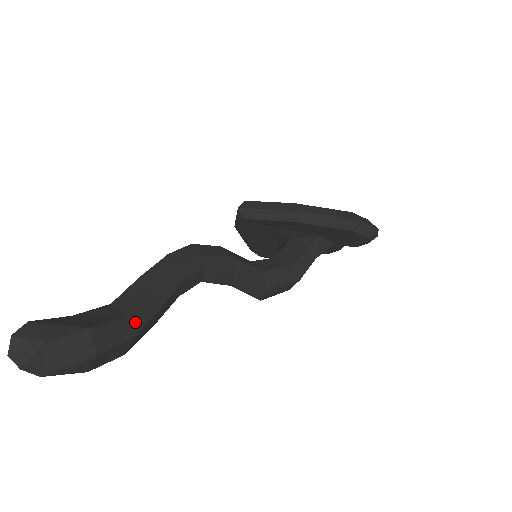
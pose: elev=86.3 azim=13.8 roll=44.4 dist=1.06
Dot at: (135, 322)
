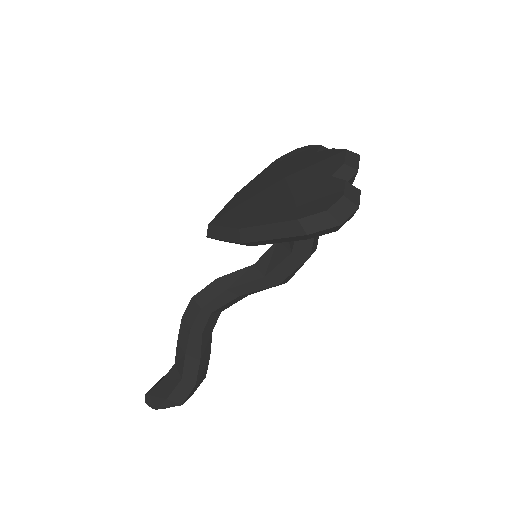
Dot at: (190, 377)
